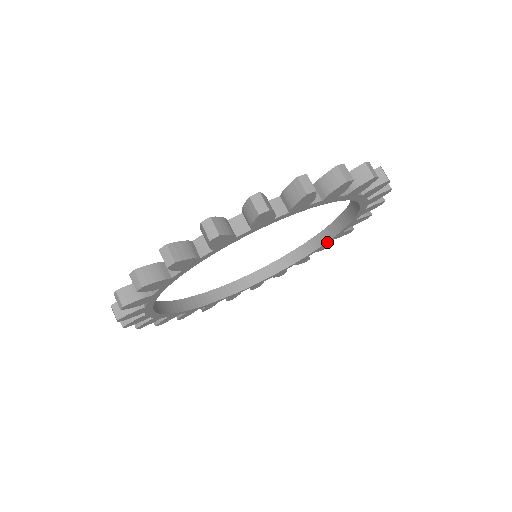
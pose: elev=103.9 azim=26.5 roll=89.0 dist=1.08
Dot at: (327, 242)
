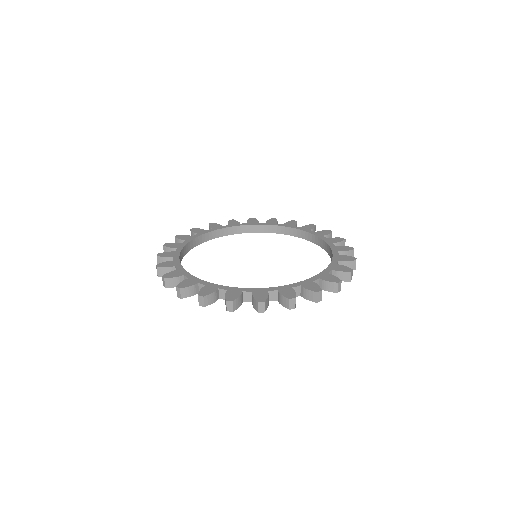
Dot at: occluded
